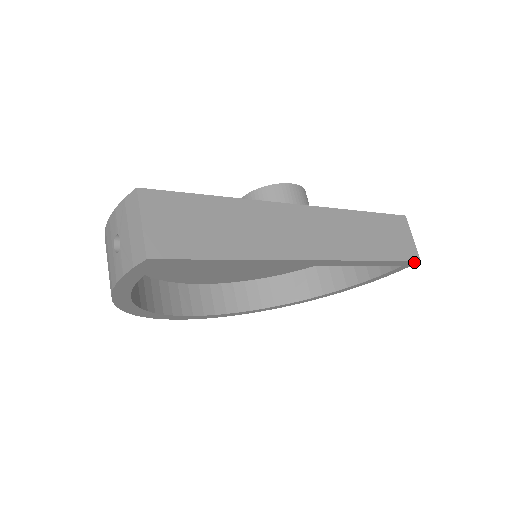
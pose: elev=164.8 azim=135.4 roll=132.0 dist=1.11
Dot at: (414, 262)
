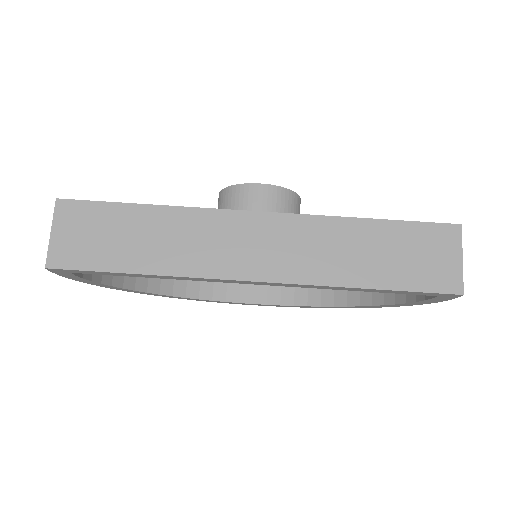
Dot at: (454, 294)
